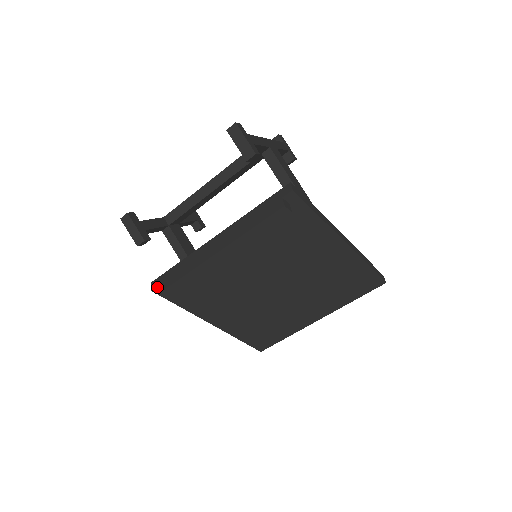
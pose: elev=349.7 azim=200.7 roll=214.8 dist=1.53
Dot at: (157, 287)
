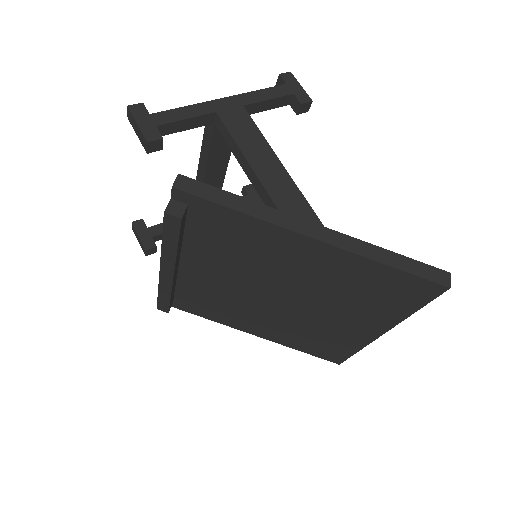
Dot at: occluded
